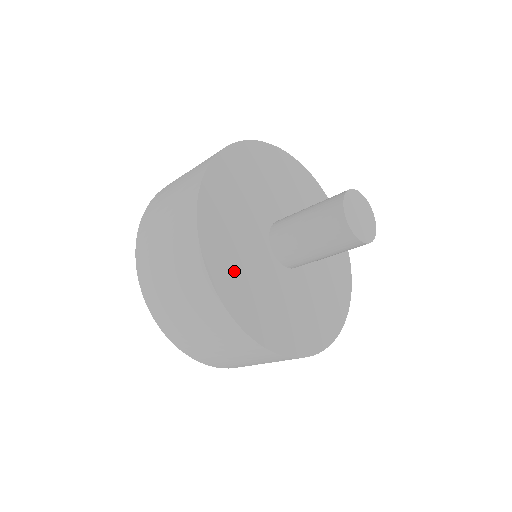
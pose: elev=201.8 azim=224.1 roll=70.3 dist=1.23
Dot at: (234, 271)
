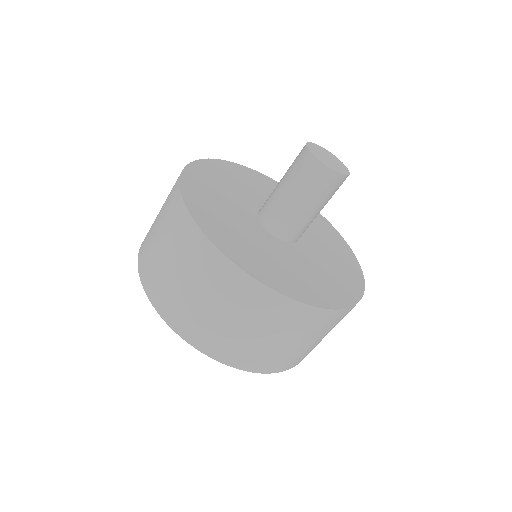
Dot at: (211, 182)
